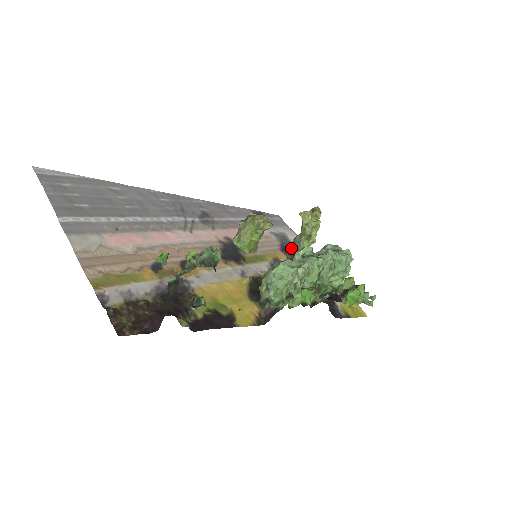
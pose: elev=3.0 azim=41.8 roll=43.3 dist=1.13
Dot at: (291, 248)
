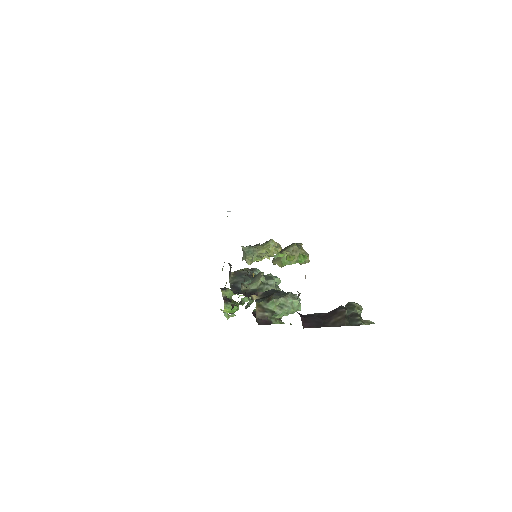
Dot at: occluded
